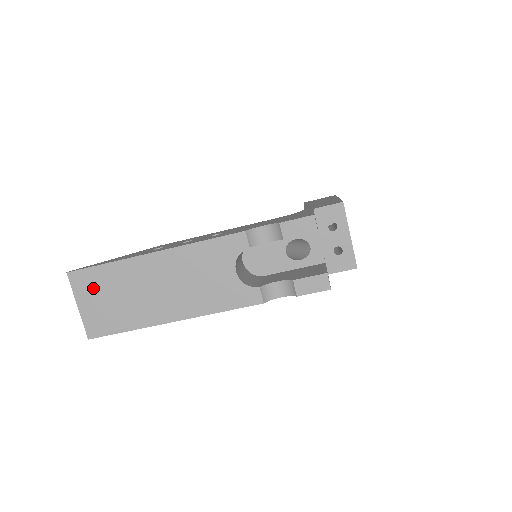
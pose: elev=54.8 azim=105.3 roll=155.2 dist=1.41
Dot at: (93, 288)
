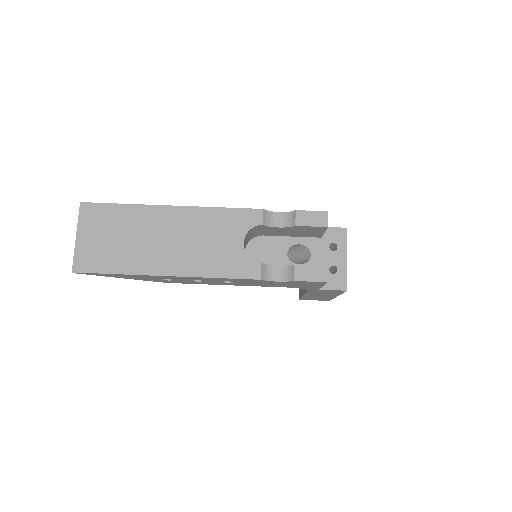
Dot at: (100, 223)
